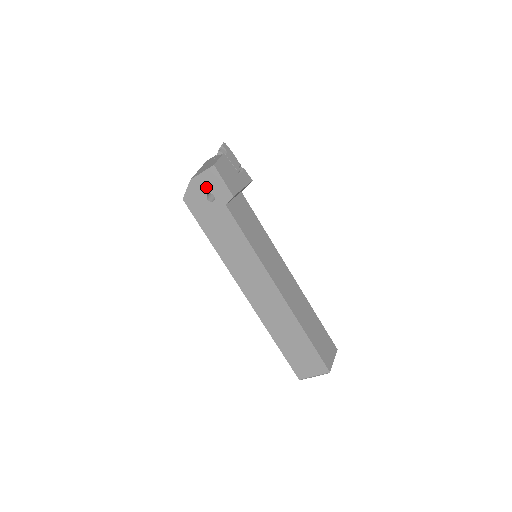
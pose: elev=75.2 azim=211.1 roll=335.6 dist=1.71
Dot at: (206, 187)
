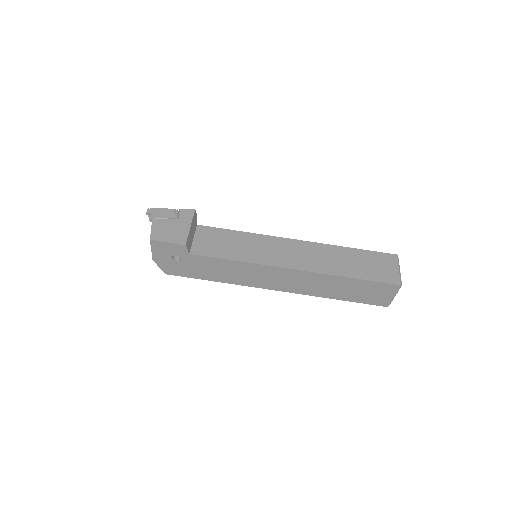
Dot at: (165, 256)
